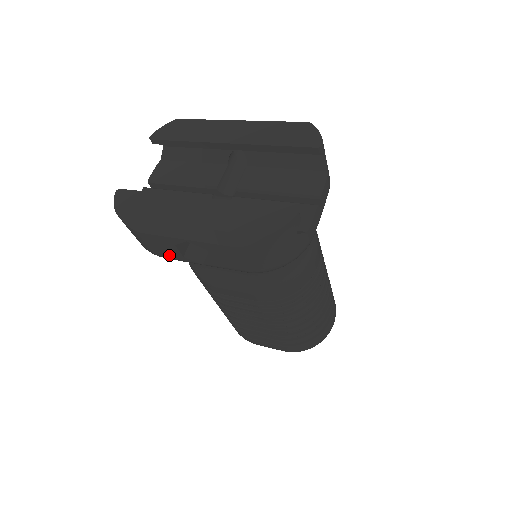
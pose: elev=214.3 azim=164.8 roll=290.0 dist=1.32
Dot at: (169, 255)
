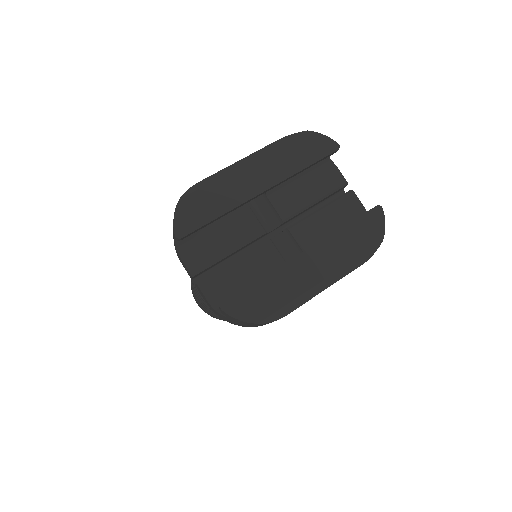
Dot at: occluded
